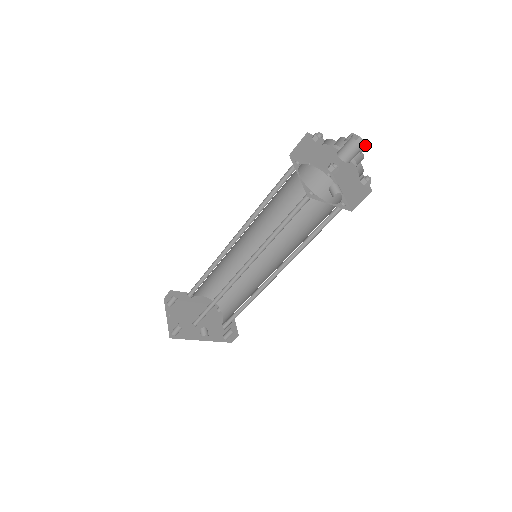
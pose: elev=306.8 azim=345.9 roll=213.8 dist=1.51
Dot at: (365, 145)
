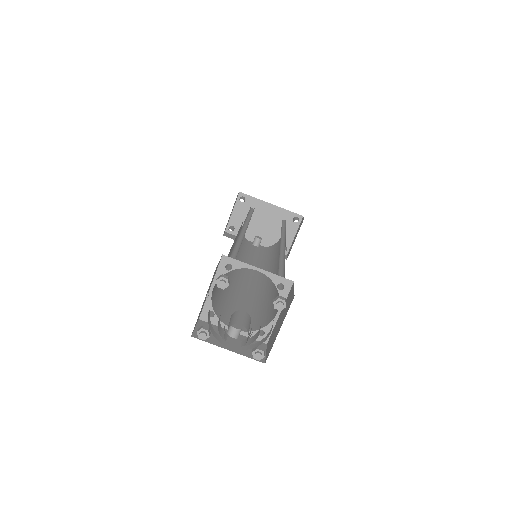
Dot at: occluded
